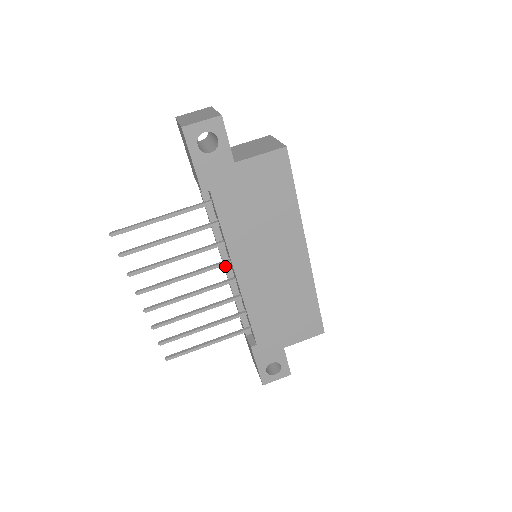
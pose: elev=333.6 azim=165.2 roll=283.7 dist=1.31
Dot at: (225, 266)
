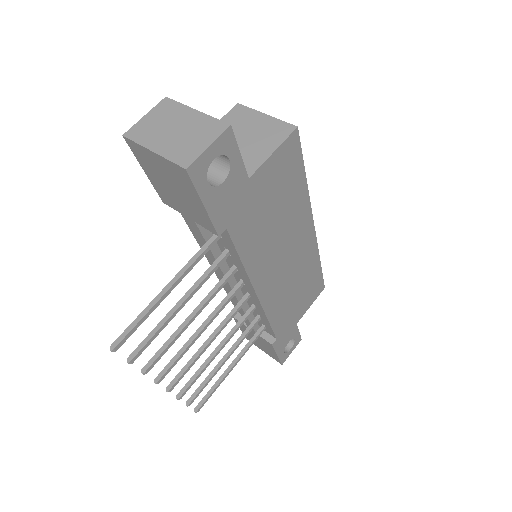
Dot at: (231, 287)
